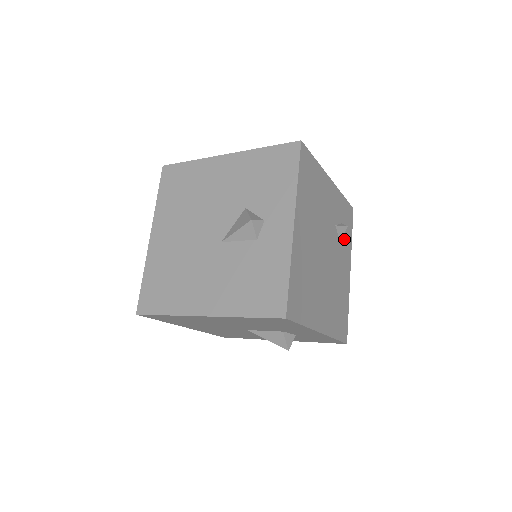
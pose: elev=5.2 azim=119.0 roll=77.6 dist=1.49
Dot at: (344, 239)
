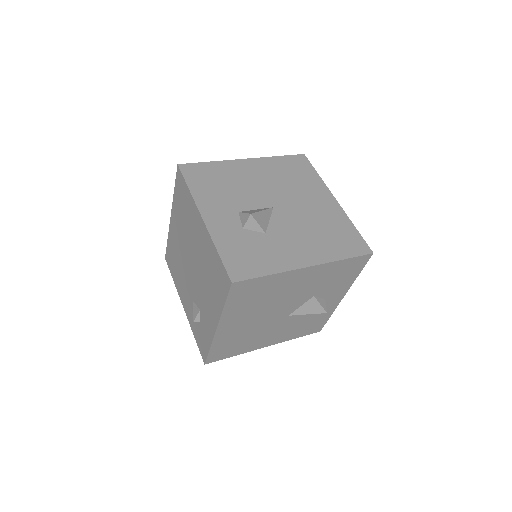
Dot at: occluded
